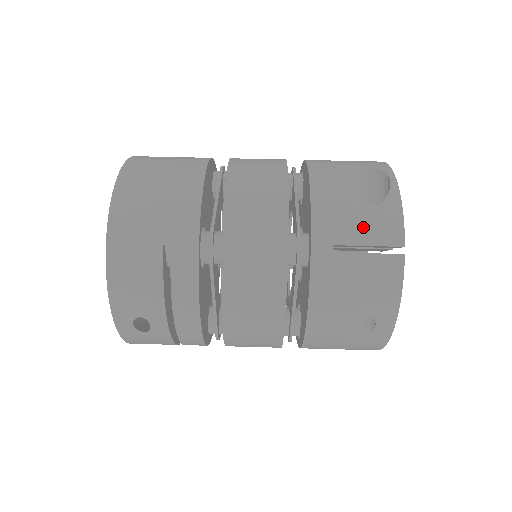
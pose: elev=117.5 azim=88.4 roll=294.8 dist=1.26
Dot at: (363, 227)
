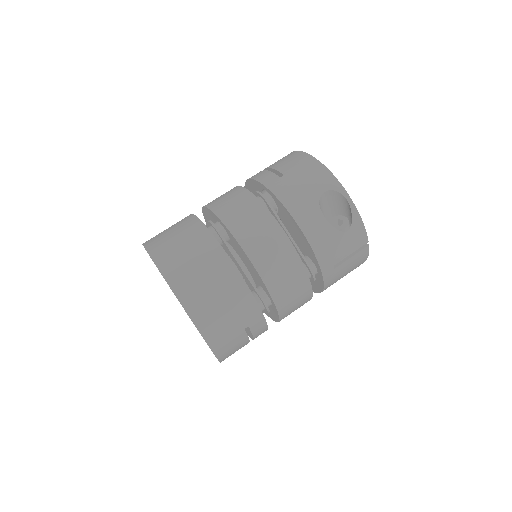
Dot at: (346, 247)
